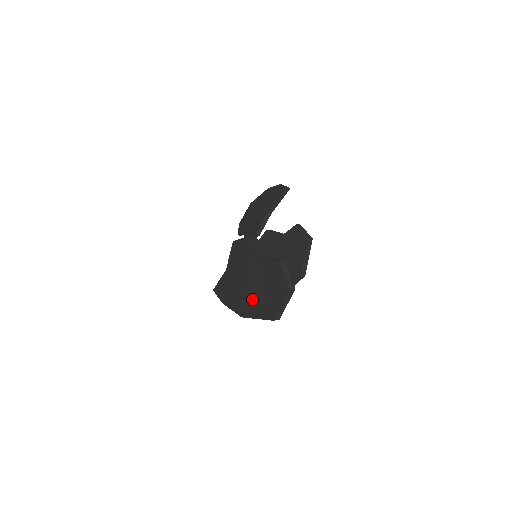
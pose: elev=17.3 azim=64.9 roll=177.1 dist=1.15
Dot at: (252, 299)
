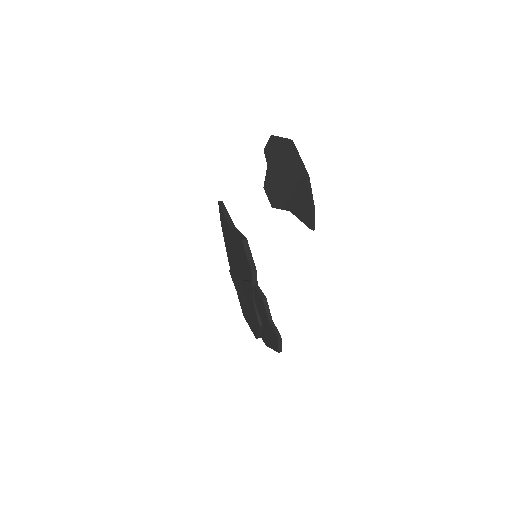
Dot at: (237, 287)
